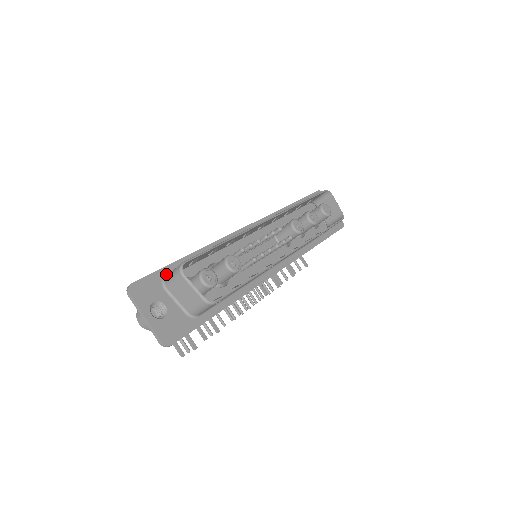
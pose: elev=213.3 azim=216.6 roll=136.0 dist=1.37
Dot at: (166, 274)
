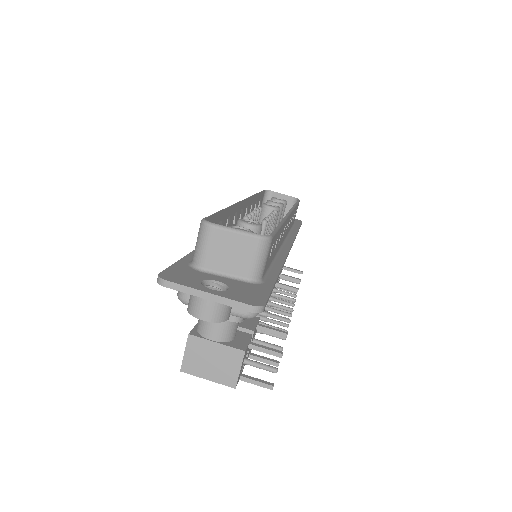
Dot at: (189, 262)
